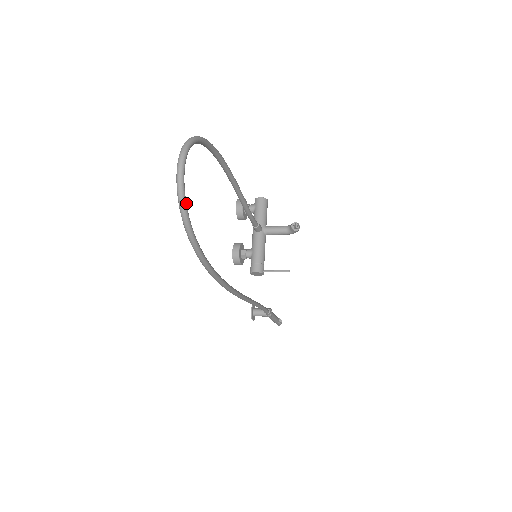
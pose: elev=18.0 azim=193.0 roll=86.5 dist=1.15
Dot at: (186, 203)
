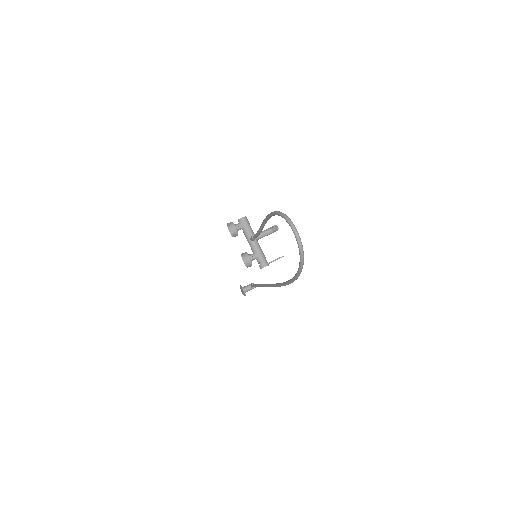
Dot at: (303, 254)
